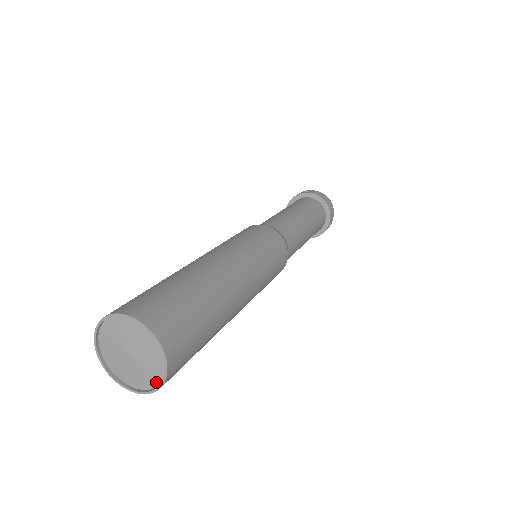
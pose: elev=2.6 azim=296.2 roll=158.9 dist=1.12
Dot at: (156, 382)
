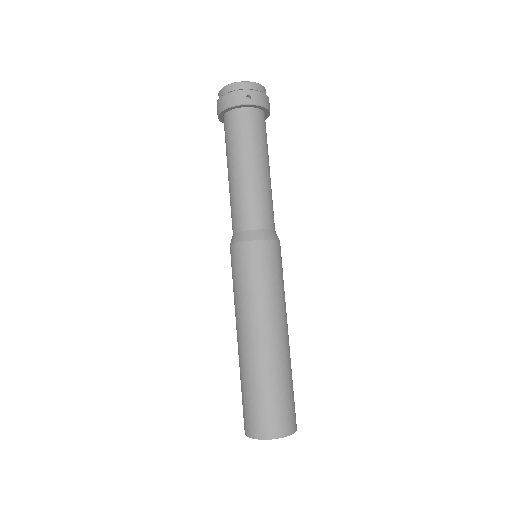
Dot at: occluded
